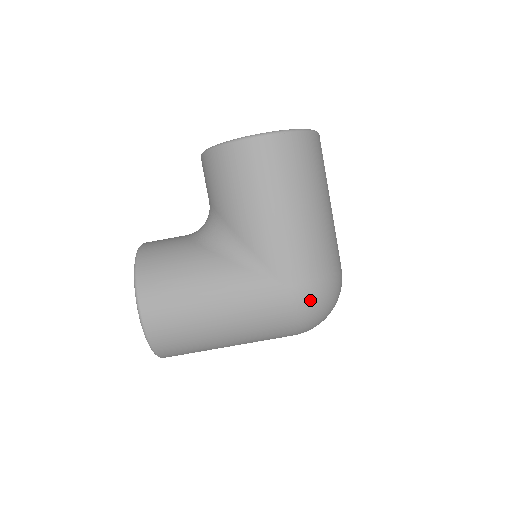
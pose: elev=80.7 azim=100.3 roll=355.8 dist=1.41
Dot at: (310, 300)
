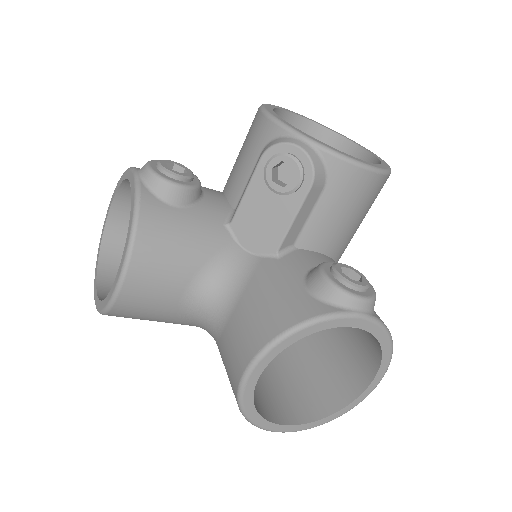
Dot at: occluded
